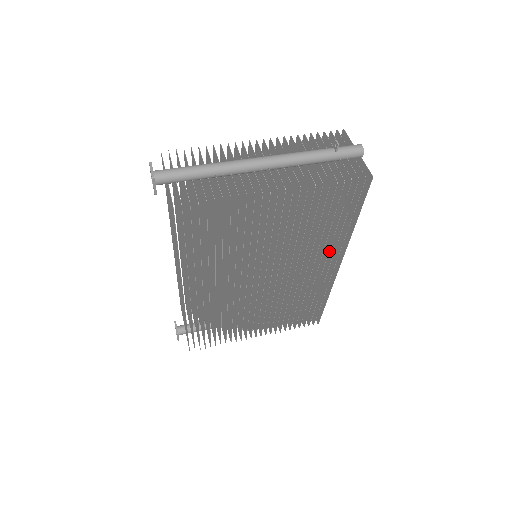
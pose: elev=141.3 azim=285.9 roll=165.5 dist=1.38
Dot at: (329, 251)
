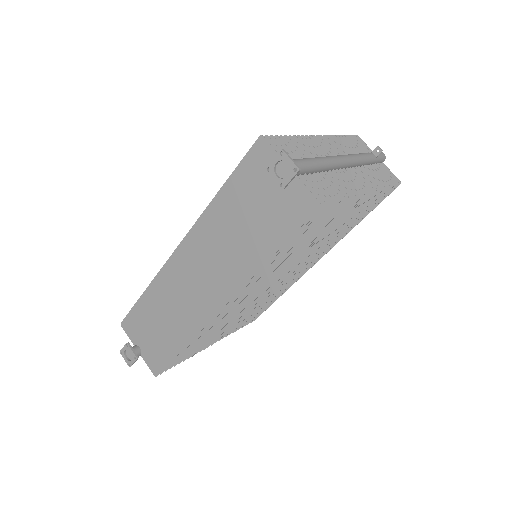
Dot at: occluded
